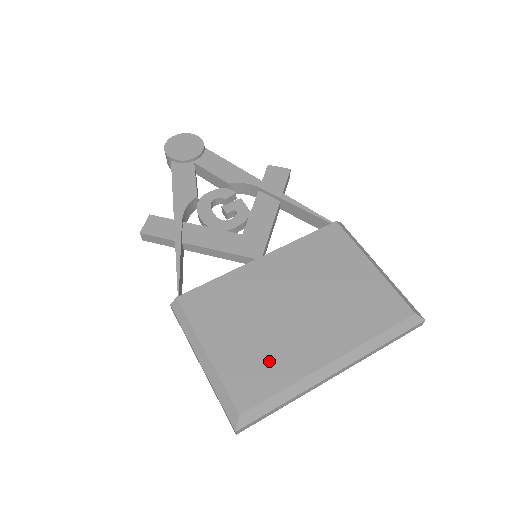
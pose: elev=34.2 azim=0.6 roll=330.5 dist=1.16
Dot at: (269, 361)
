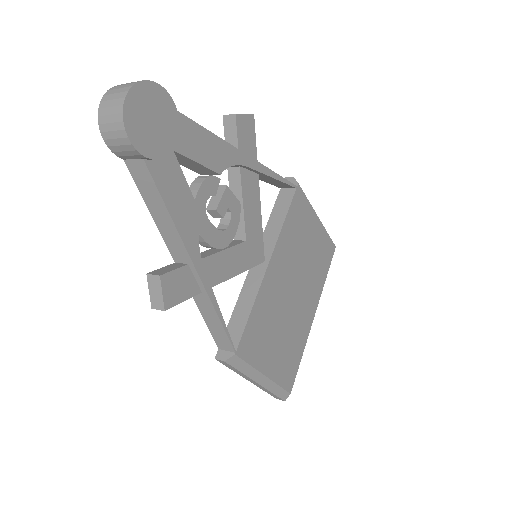
Dot at: (294, 346)
